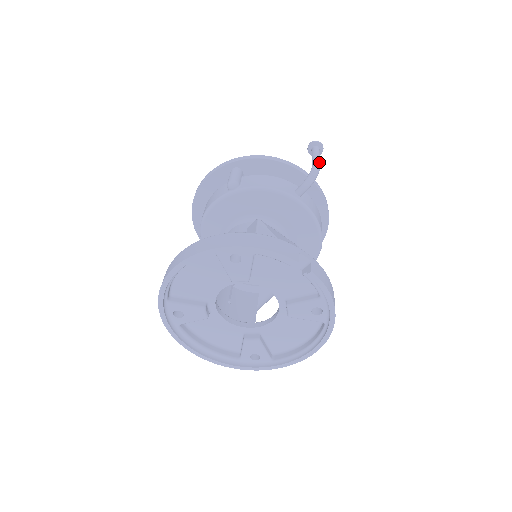
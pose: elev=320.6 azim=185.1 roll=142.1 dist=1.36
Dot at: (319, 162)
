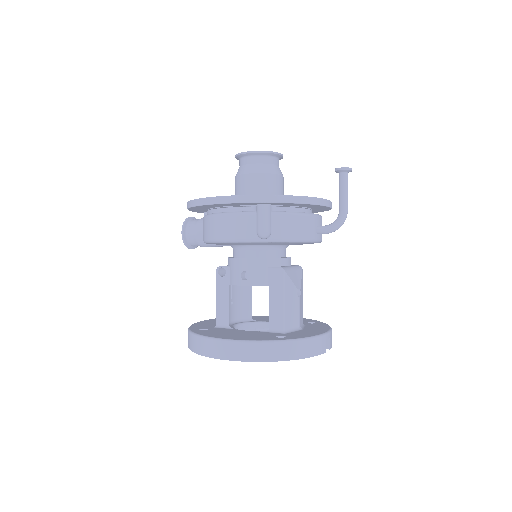
Dot at: occluded
